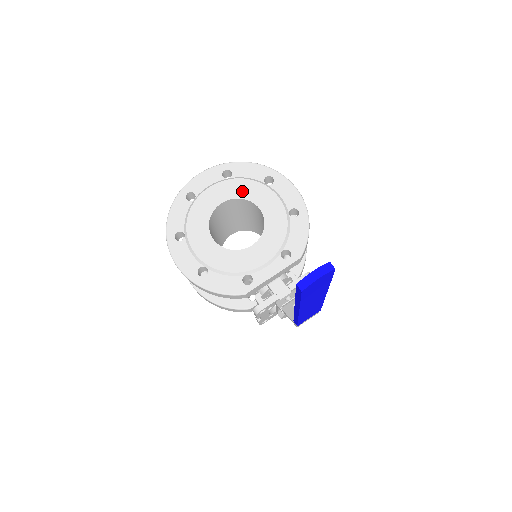
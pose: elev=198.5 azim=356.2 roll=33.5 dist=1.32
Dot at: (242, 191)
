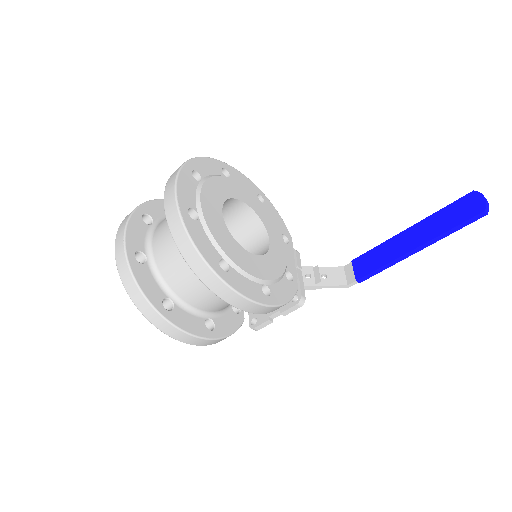
Dot at: (223, 190)
